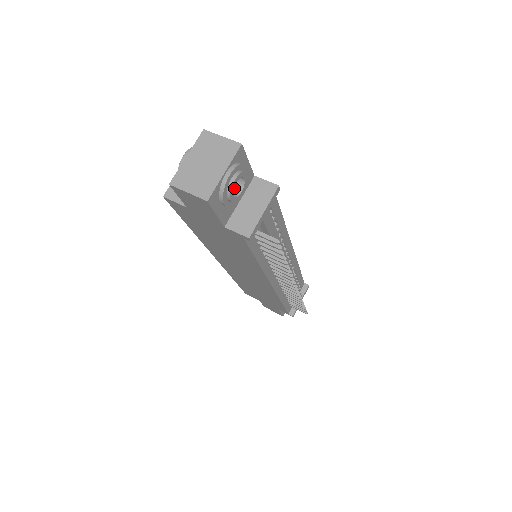
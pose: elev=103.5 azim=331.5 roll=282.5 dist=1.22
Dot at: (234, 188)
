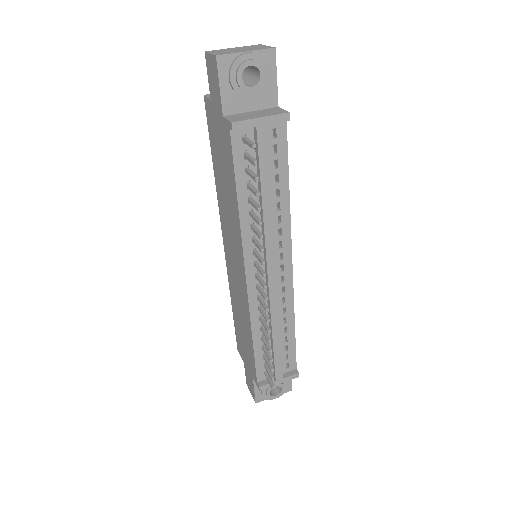
Dot at: (250, 85)
